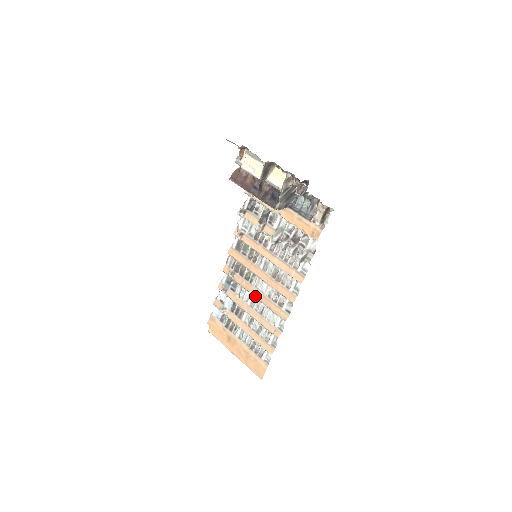
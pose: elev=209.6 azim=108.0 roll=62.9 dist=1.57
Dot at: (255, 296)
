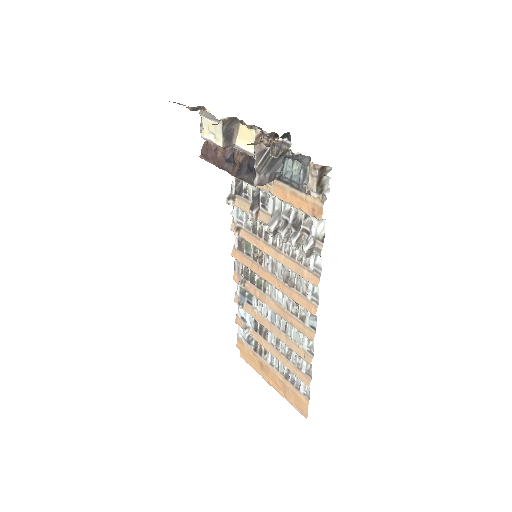
Dot at: (272, 309)
